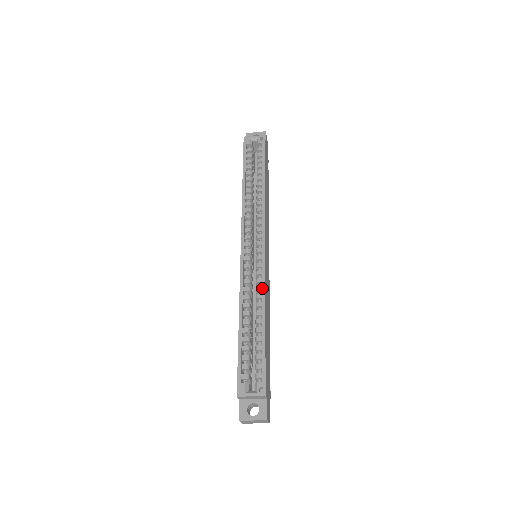
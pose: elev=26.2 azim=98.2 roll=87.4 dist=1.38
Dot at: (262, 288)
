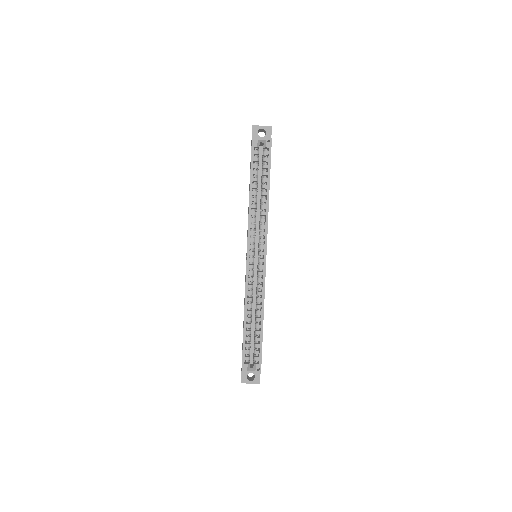
Dot at: (262, 295)
